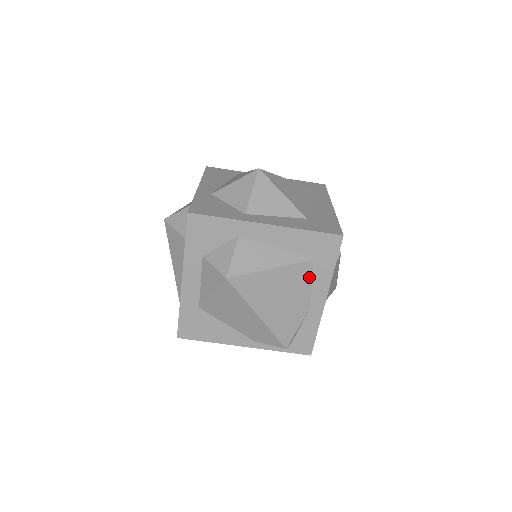
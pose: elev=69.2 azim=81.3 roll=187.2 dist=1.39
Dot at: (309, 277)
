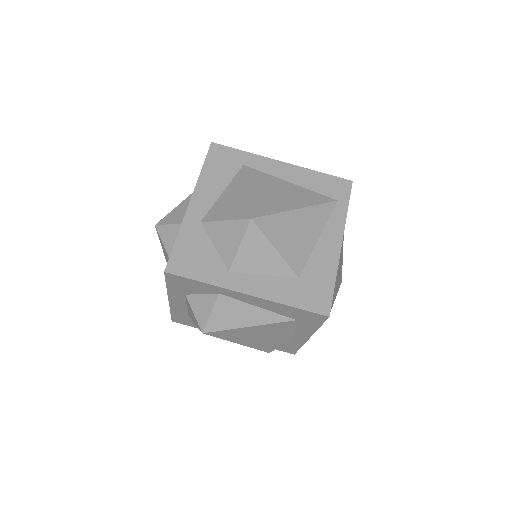
Dot at: (292, 327)
